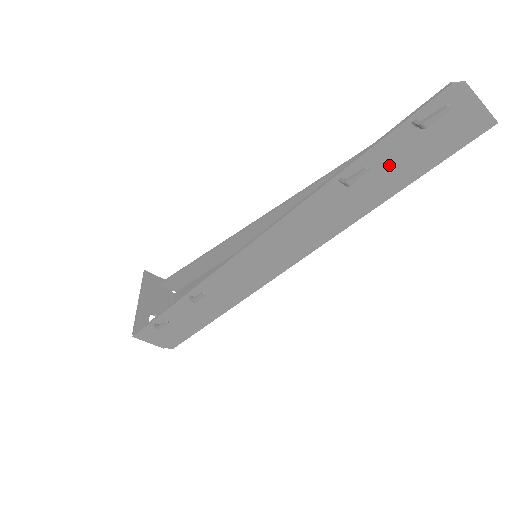
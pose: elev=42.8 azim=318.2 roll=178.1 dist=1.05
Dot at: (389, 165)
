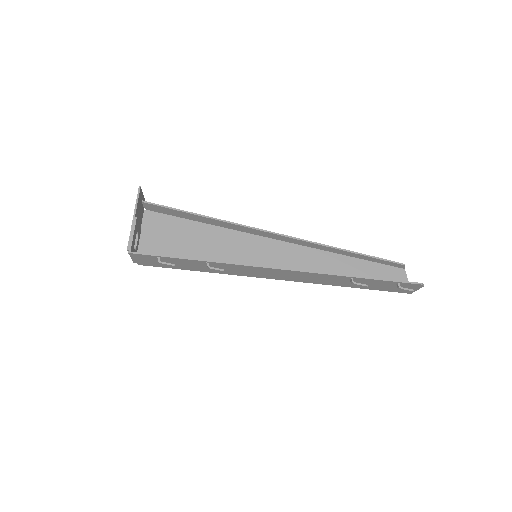
Dot at: (370, 284)
